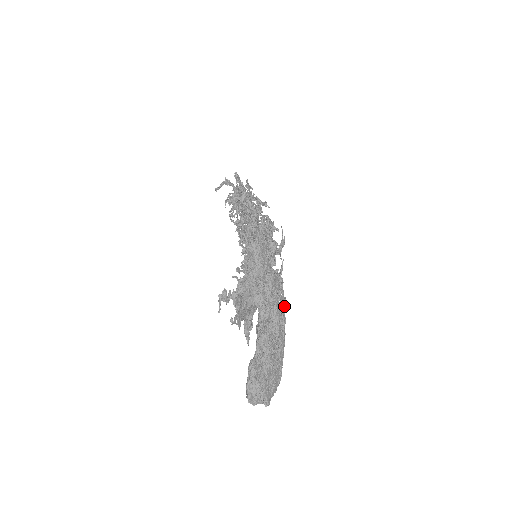
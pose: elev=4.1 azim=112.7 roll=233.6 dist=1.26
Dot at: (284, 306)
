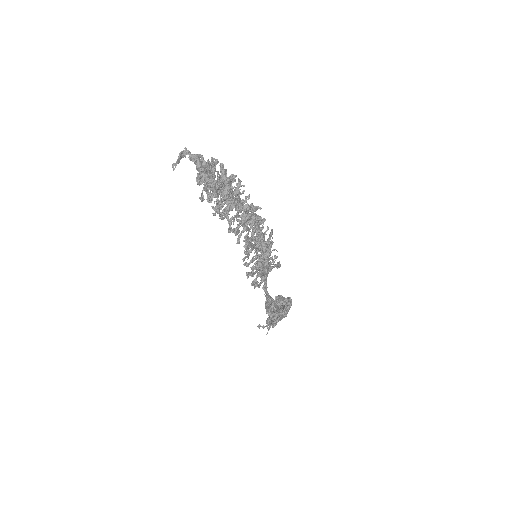
Dot at: occluded
